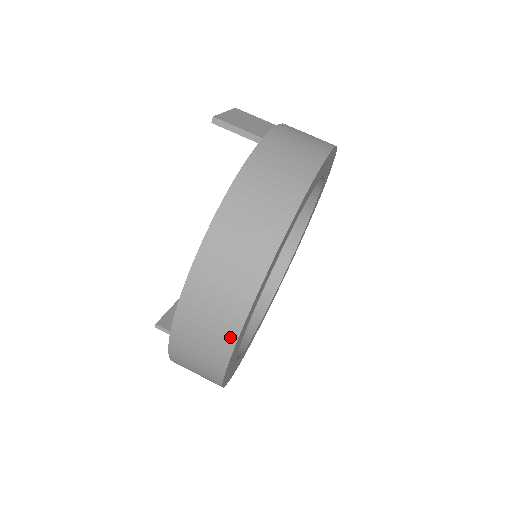
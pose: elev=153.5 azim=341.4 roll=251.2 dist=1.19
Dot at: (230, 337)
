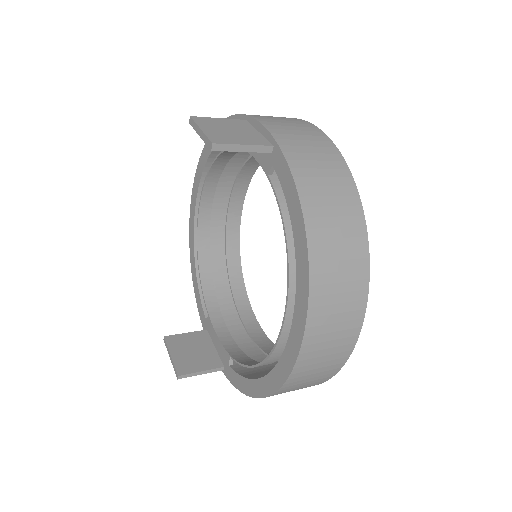
Dot at: (349, 347)
